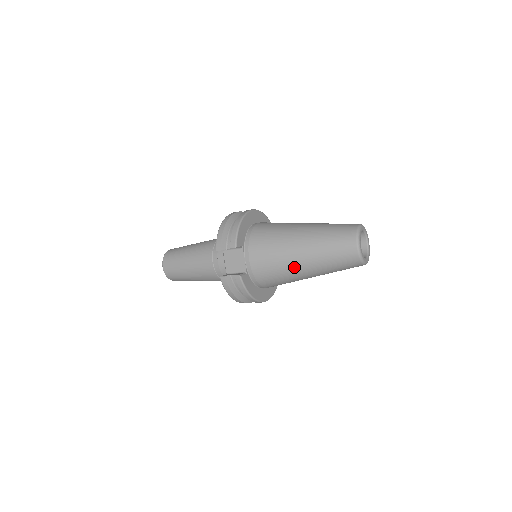
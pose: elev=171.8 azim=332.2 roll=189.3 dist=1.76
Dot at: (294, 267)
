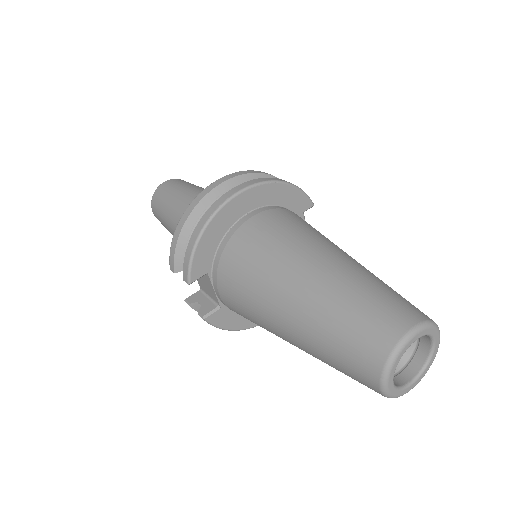
Dot at: (282, 338)
